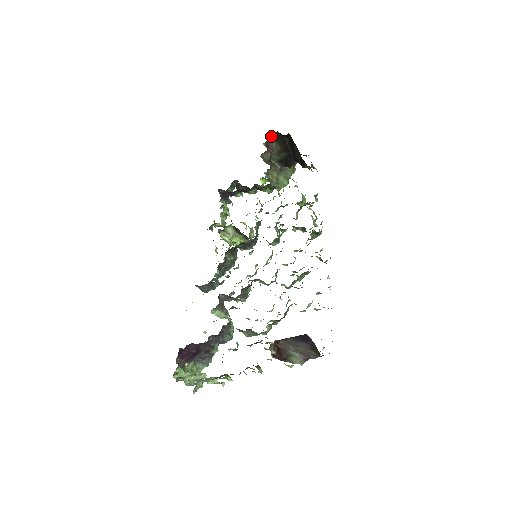
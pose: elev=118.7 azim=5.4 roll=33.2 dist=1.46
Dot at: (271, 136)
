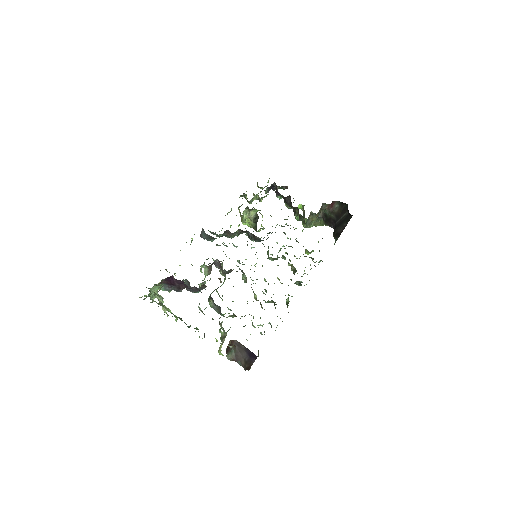
Dot at: occluded
